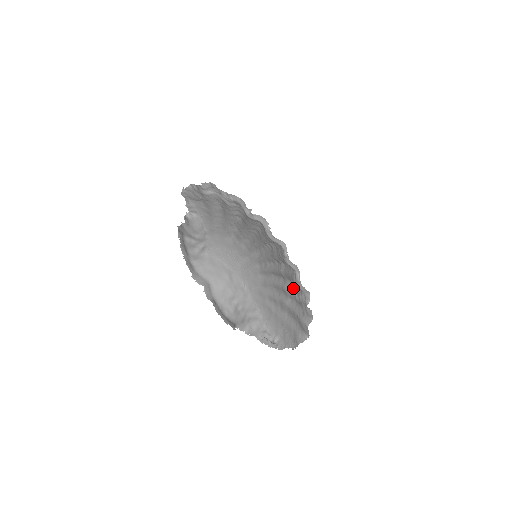
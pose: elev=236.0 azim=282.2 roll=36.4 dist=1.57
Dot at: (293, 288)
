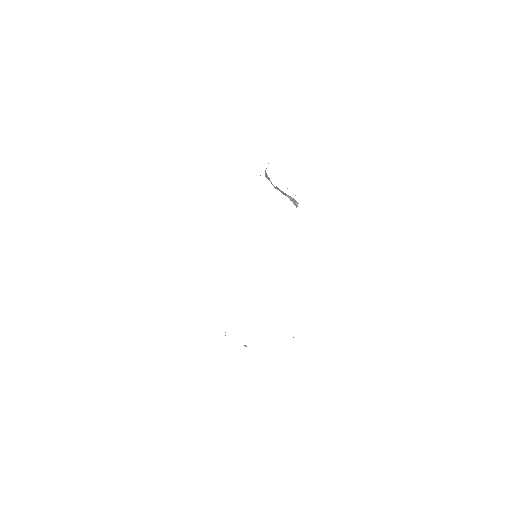
Dot at: occluded
